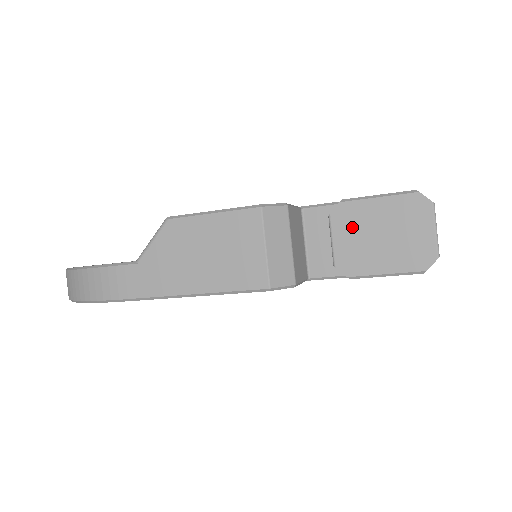
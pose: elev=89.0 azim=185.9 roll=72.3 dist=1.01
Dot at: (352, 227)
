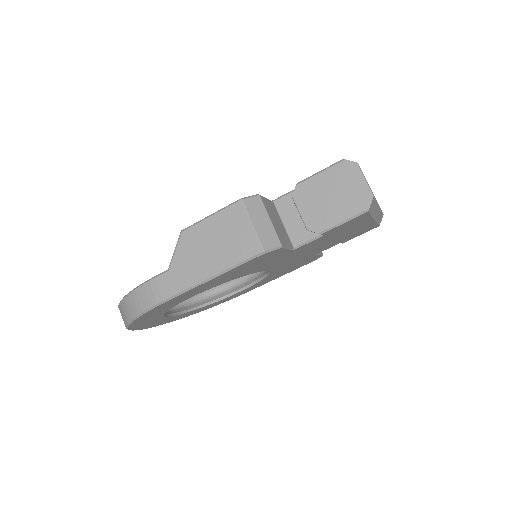
Dot at: (310, 198)
